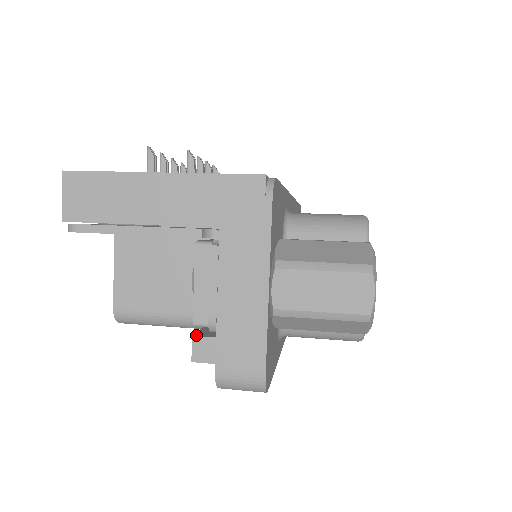
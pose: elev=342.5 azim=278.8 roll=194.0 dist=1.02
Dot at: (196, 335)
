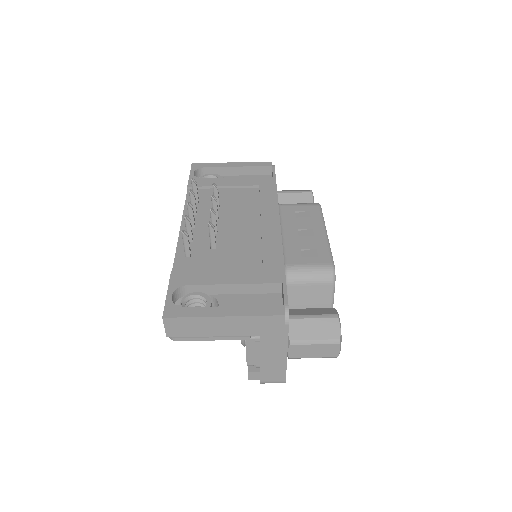
Dot at: (249, 371)
